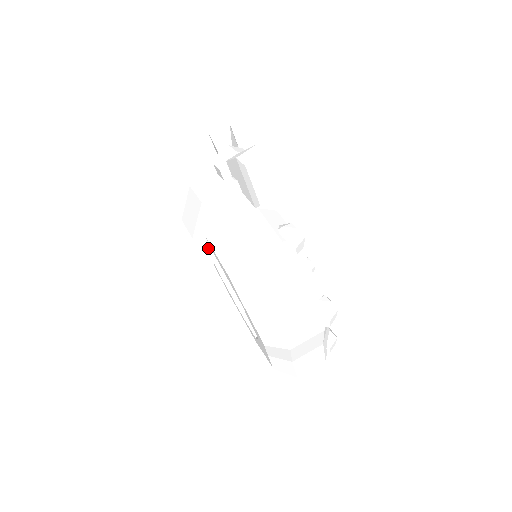
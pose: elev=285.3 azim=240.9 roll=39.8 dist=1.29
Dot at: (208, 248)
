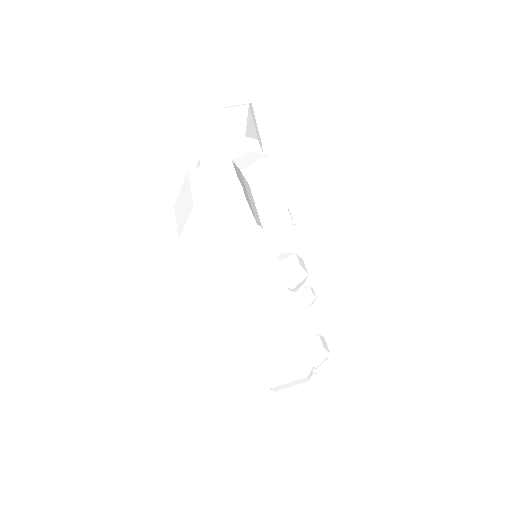
Dot at: occluded
